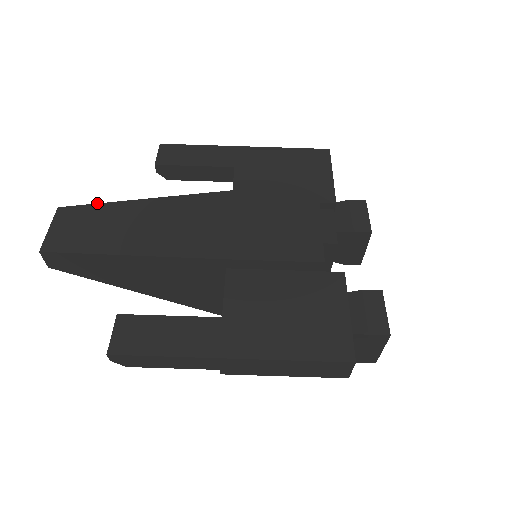
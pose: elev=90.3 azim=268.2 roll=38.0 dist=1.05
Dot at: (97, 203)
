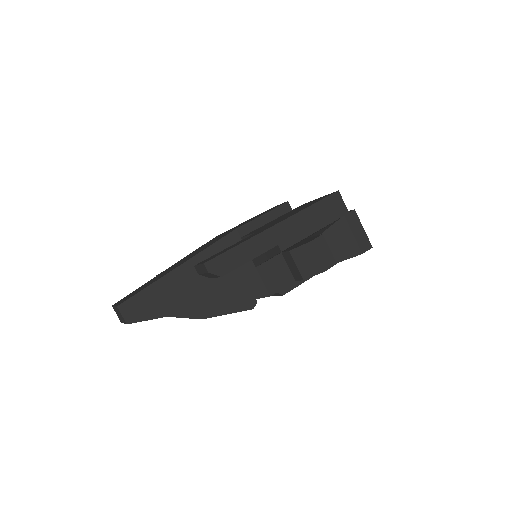
Dot at: (138, 288)
